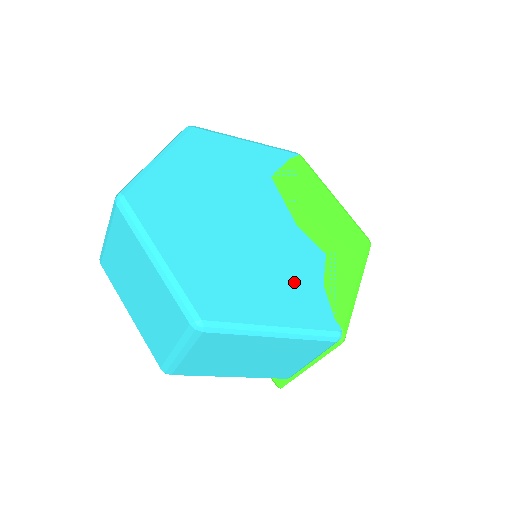
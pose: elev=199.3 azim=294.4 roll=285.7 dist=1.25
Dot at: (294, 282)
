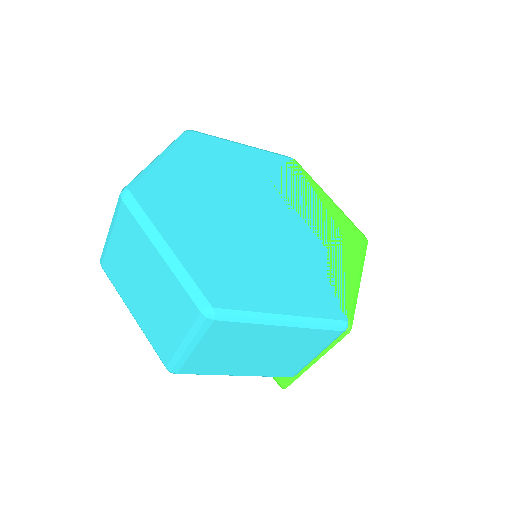
Dot at: (299, 274)
